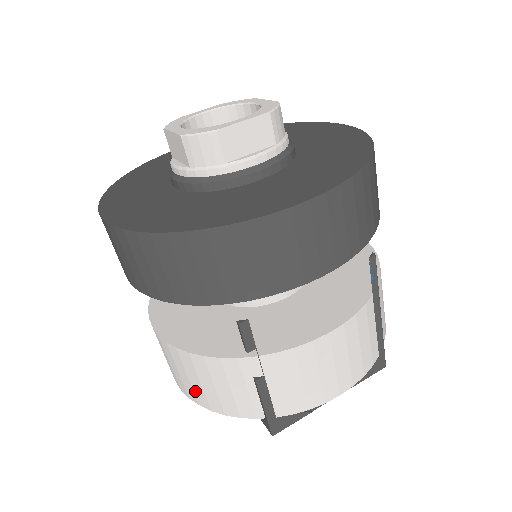
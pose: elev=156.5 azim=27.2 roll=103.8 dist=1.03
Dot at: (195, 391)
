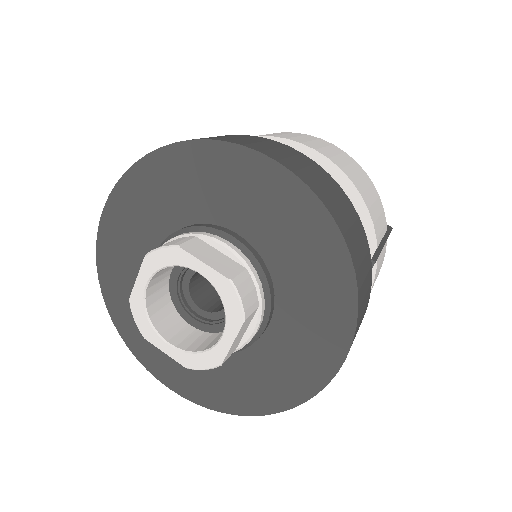
Dot at: occluded
